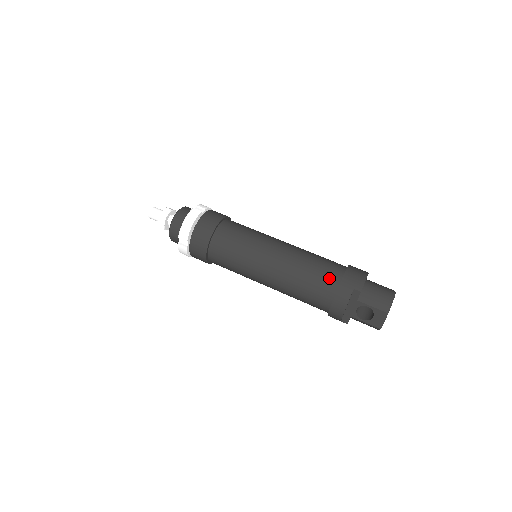
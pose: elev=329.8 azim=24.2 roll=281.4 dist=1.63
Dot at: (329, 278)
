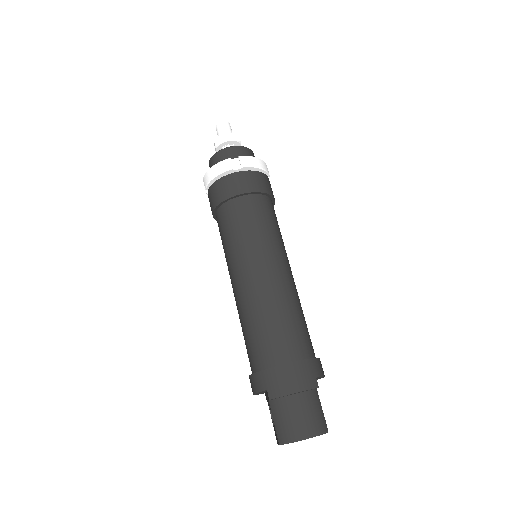
Dot at: (262, 354)
